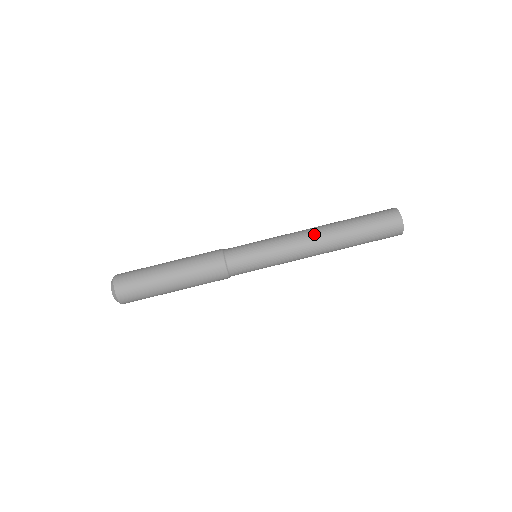
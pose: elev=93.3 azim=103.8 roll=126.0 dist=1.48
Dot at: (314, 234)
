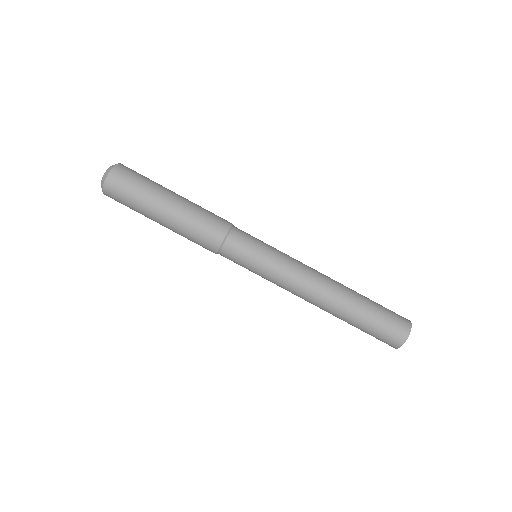
Dot at: (324, 277)
